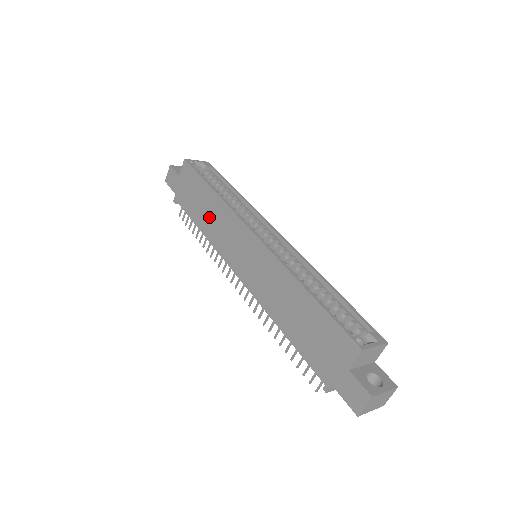
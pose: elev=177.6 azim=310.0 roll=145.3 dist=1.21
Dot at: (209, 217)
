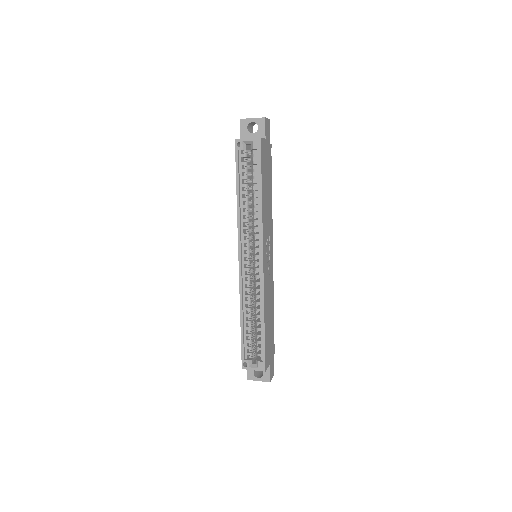
Dot at: occluded
